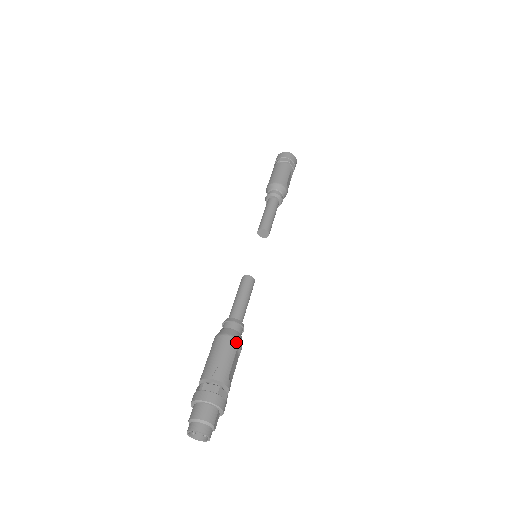
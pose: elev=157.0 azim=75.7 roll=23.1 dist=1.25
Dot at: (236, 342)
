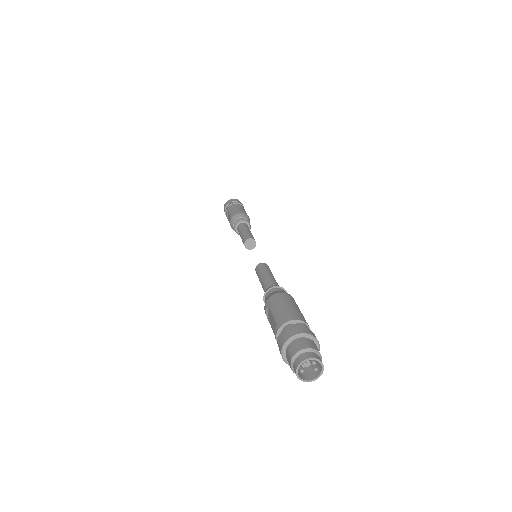
Dot at: (292, 298)
